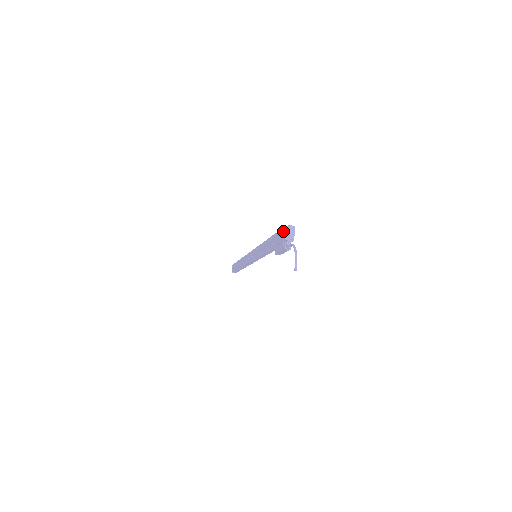
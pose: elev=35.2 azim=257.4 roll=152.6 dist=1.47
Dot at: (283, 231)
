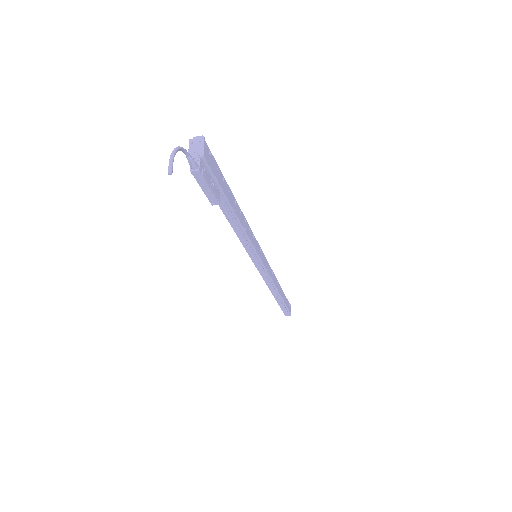
Dot at: occluded
